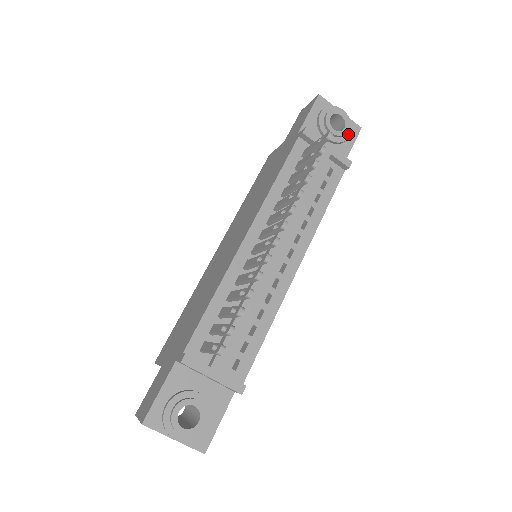
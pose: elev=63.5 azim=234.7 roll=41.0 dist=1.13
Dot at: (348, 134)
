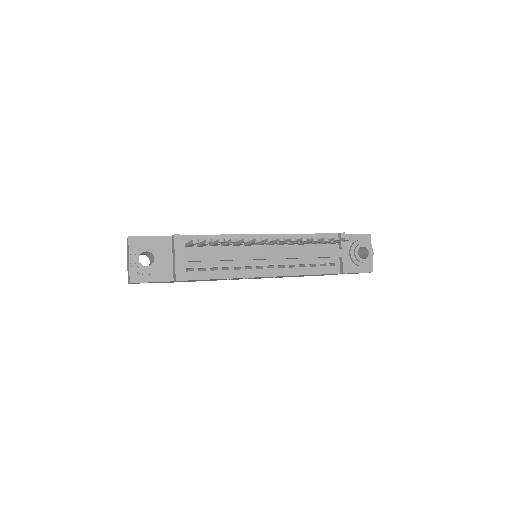
Dot at: (363, 264)
